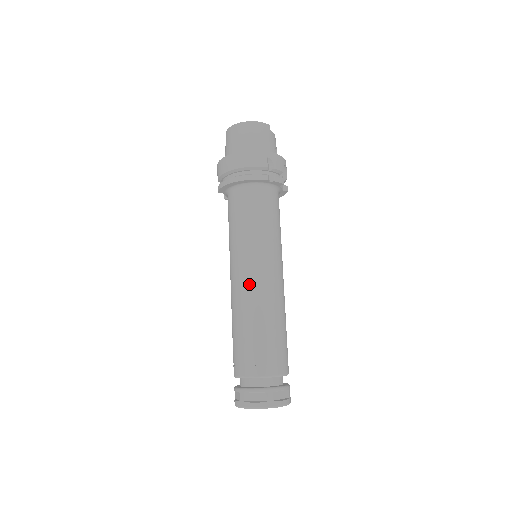
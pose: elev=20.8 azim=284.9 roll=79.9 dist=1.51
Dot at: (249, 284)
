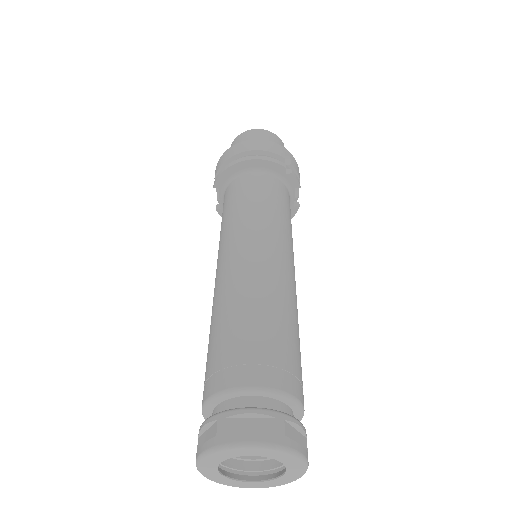
Dot at: (252, 261)
